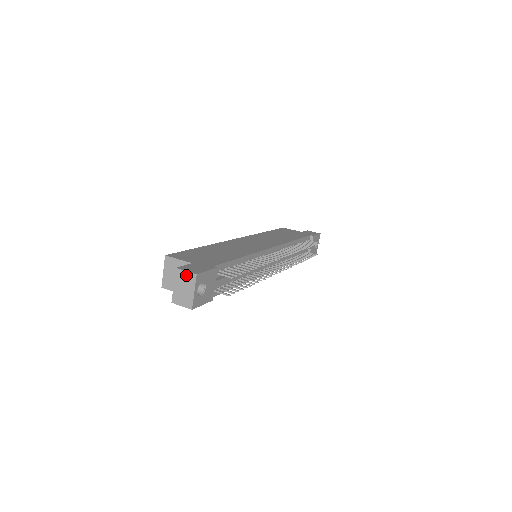
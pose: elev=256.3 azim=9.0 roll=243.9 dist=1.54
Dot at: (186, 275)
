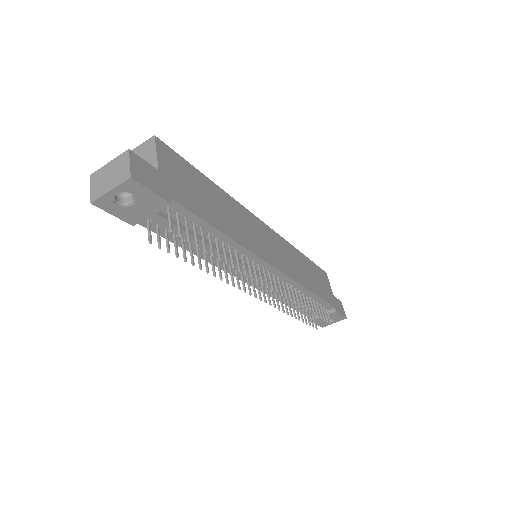
Dot at: (125, 166)
